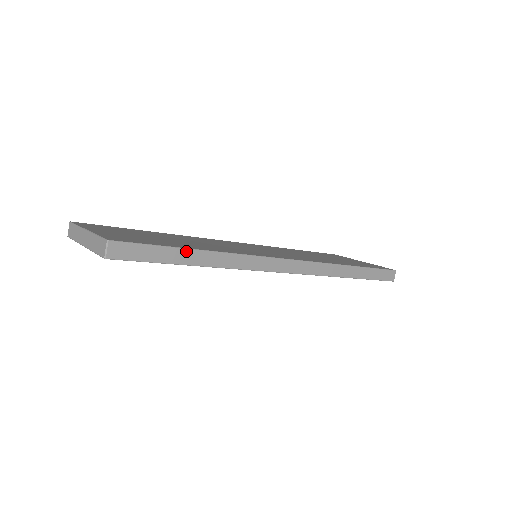
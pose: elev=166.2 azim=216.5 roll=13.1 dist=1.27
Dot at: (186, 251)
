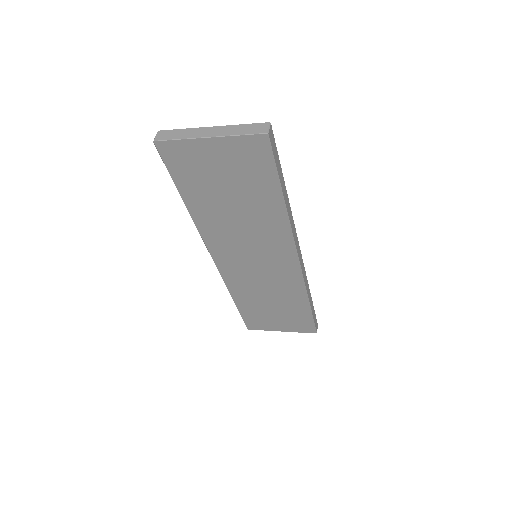
Dot at: (283, 181)
